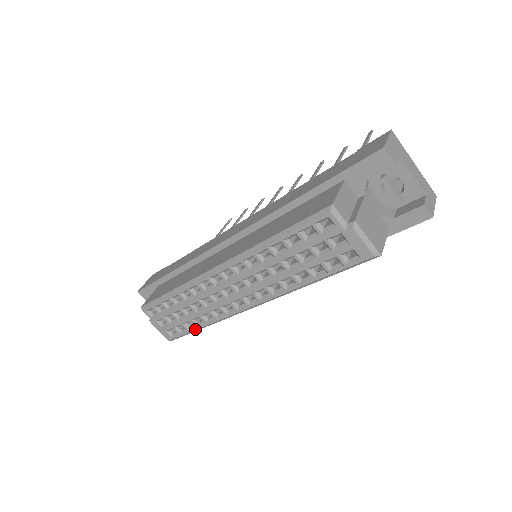
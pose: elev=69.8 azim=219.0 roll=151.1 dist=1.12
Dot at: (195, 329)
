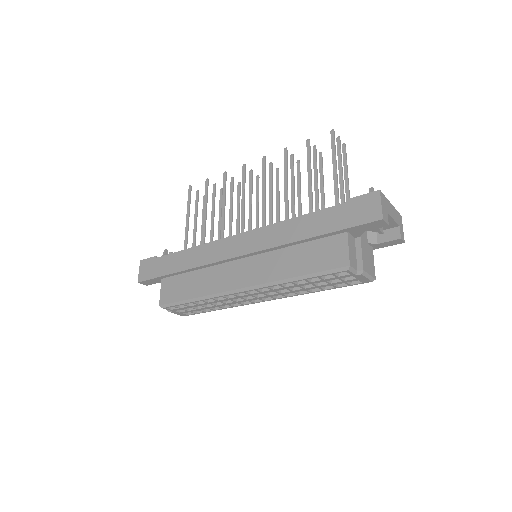
Dot at: occluded
